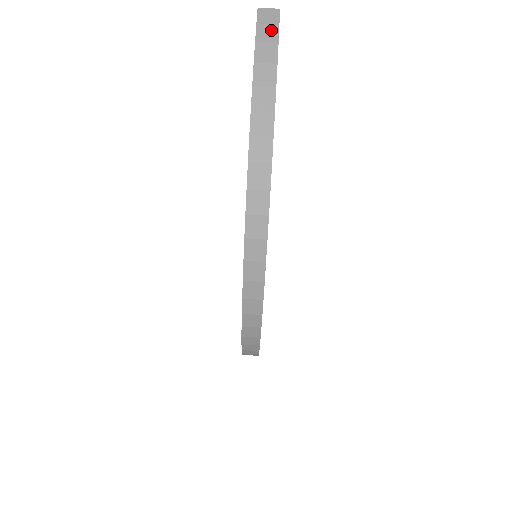
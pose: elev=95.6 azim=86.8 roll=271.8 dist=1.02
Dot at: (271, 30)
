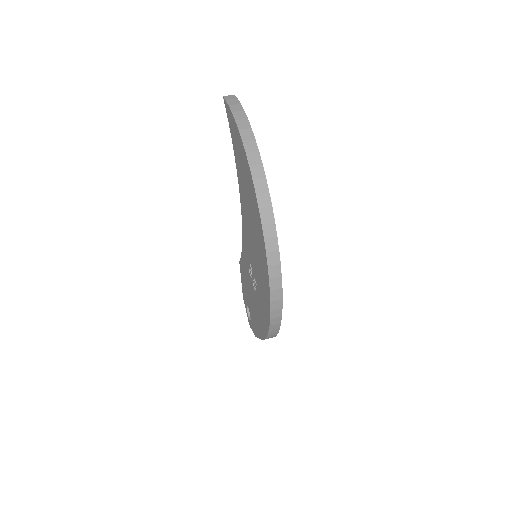
Dot at: (234, 101)
